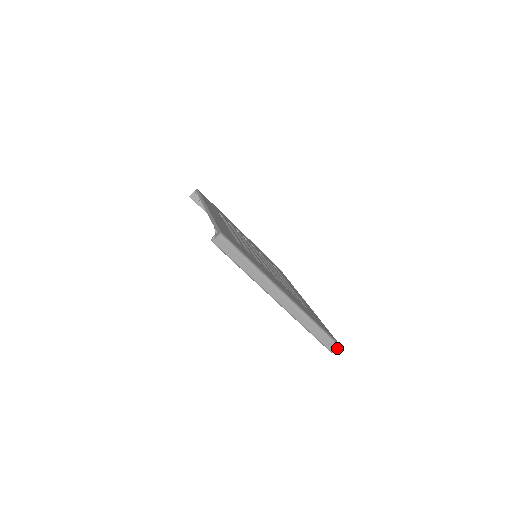
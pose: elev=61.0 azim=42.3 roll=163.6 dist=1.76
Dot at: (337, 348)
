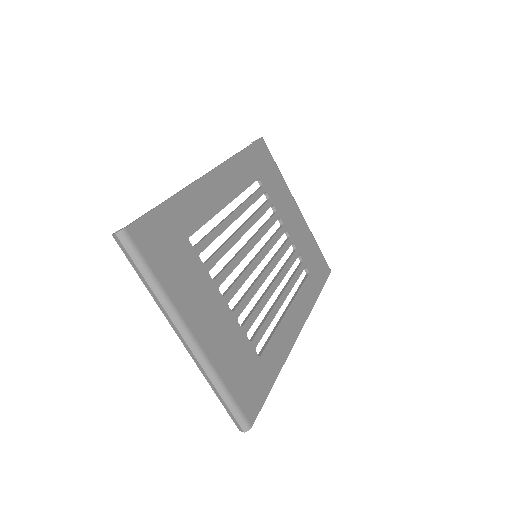
Dot at: (244, 430)
